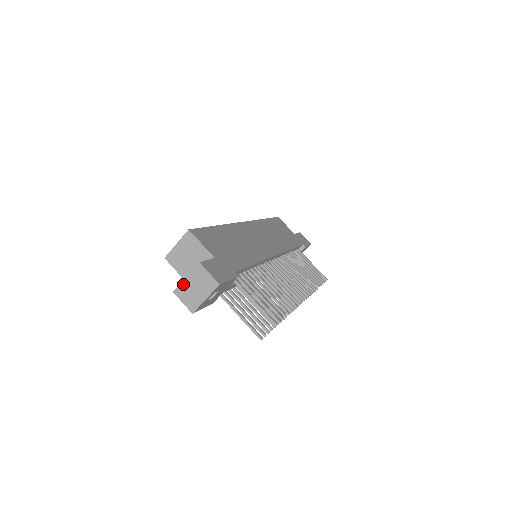
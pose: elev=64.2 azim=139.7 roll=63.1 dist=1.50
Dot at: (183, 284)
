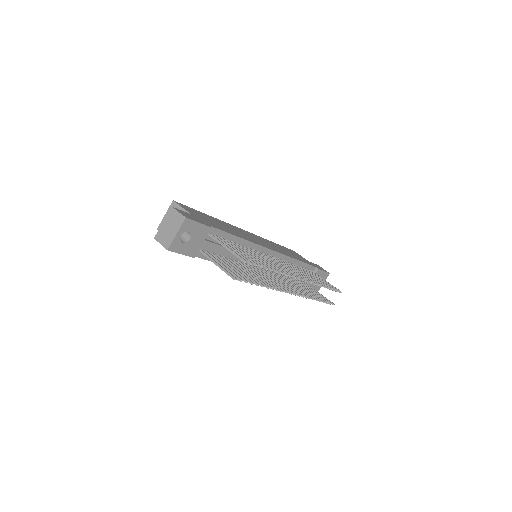
Dot at: (161, 229)
